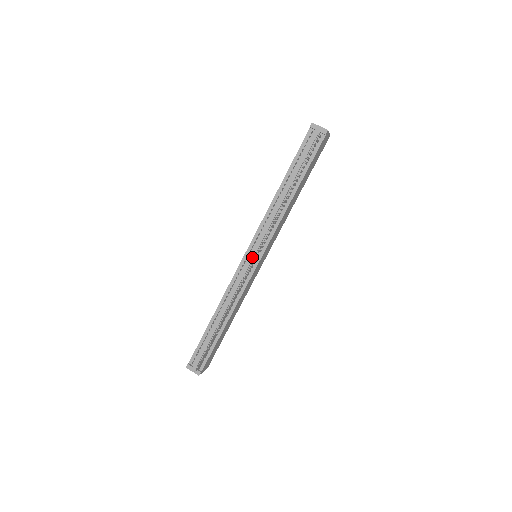
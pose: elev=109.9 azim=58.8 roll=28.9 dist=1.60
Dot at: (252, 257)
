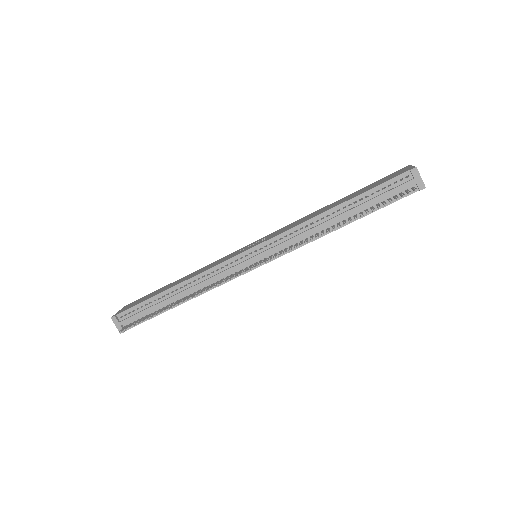
Dot at: (253, 259)
